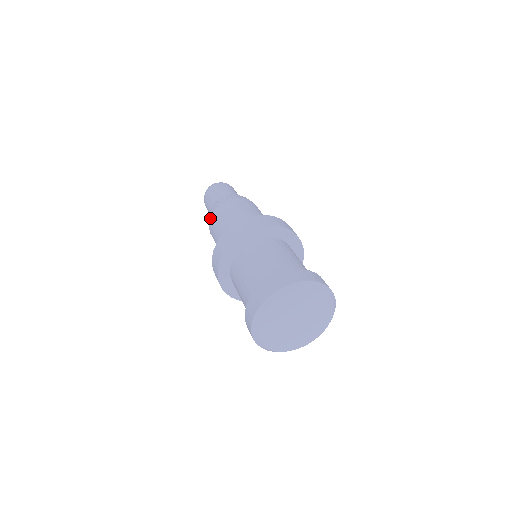
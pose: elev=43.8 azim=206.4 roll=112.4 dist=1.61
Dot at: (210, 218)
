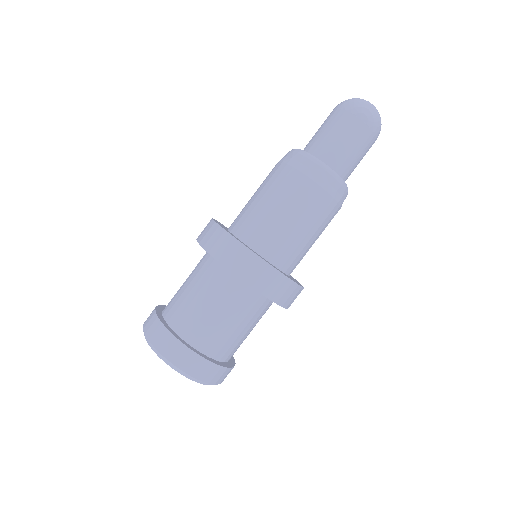
Dot at: (292, 167)
